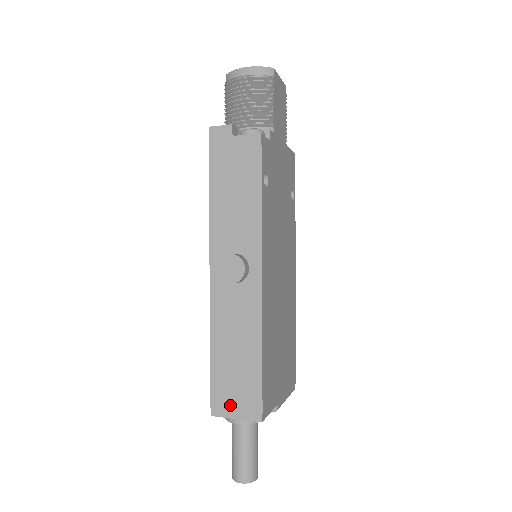
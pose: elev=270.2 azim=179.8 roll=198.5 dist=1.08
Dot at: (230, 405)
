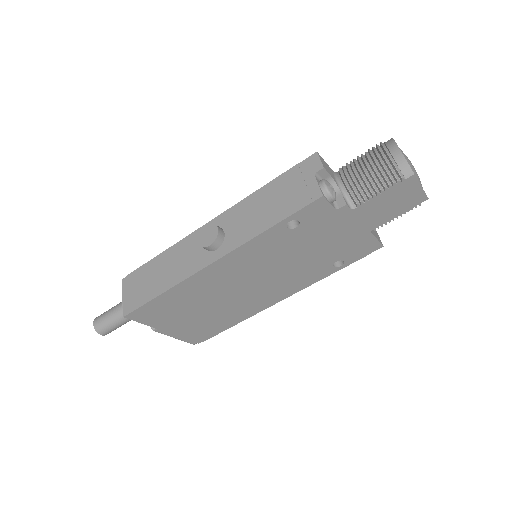
Dot at: (129, 289)
